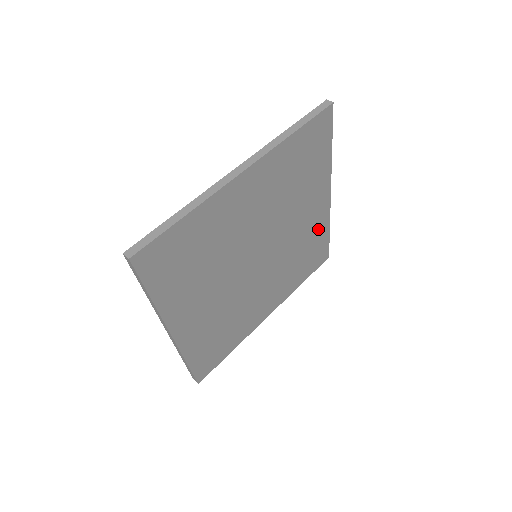
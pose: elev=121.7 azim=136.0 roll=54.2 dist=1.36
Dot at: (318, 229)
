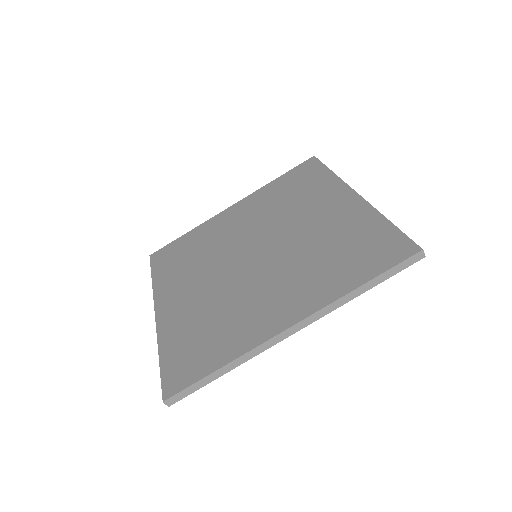
Dot at: occluded
